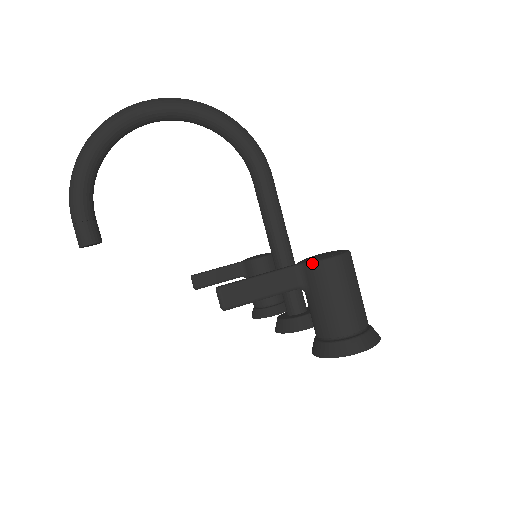
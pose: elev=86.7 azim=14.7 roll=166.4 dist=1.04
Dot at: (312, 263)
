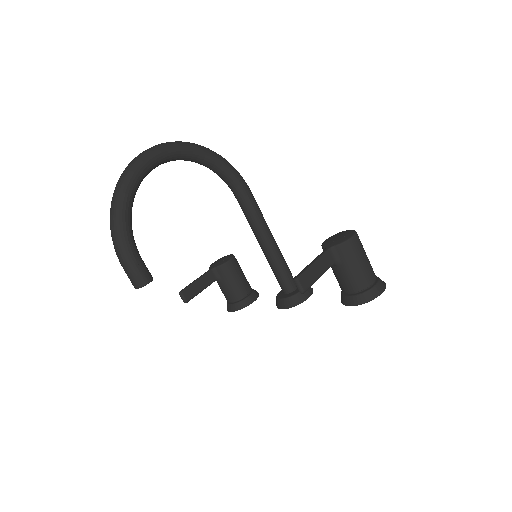
Dot at: (342, 244)
